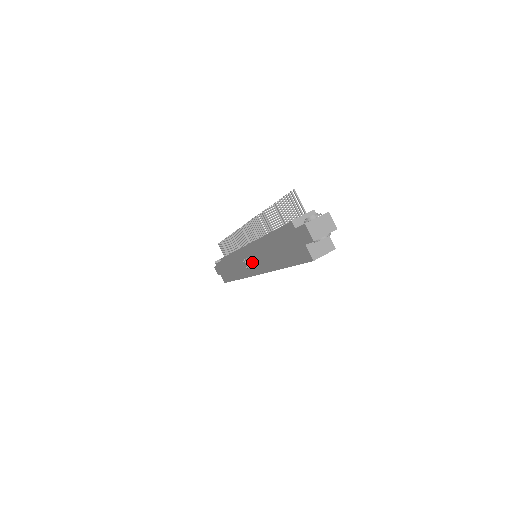
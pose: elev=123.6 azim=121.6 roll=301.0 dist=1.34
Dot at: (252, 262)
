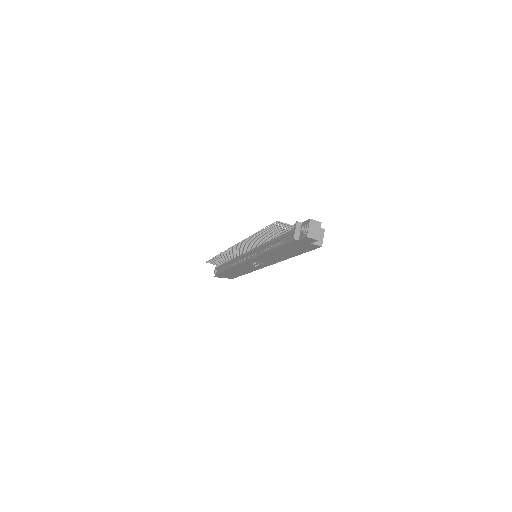
Dot at: (260, 263)
